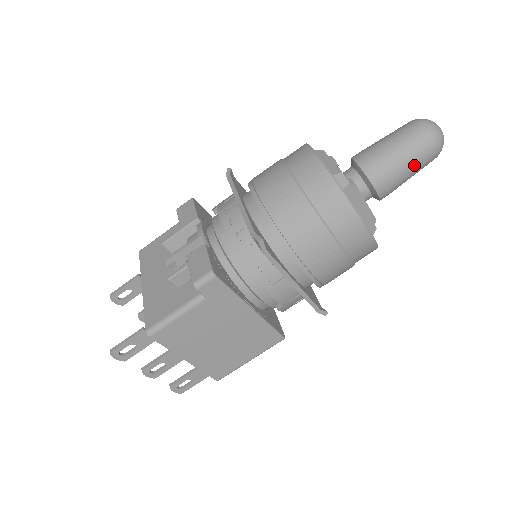
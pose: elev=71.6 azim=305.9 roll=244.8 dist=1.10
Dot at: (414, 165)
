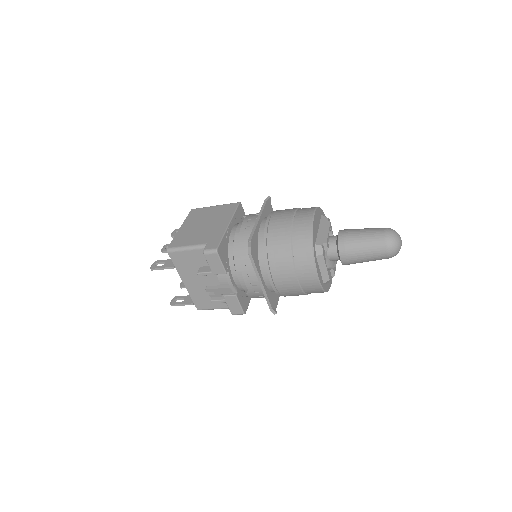
Dot at: occluded
